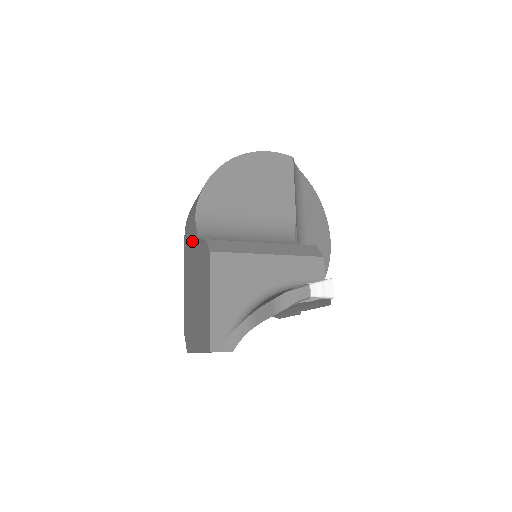
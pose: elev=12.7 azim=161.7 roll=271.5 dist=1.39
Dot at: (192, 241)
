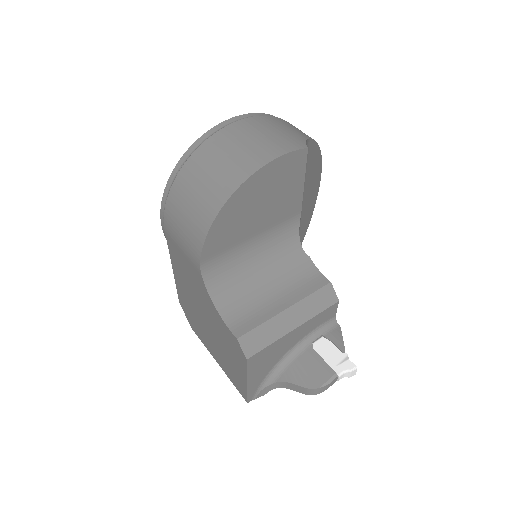
Dot at: (194, 278)
